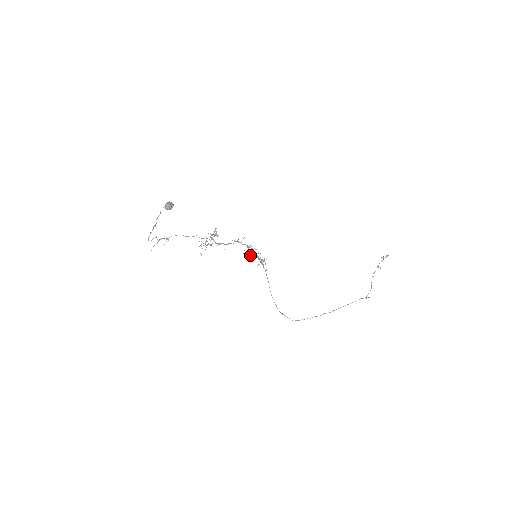
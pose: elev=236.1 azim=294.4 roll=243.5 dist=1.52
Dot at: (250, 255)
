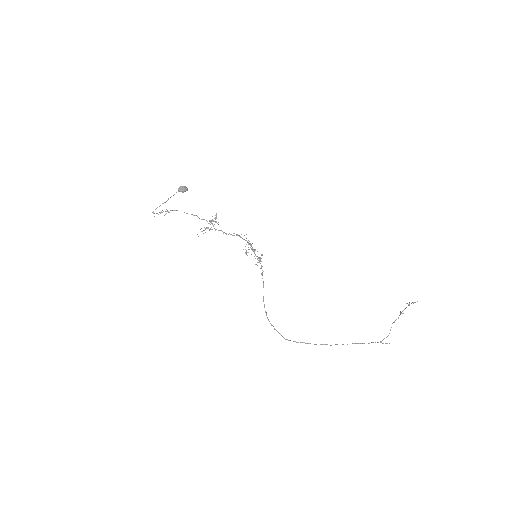
Dot at: occluded
